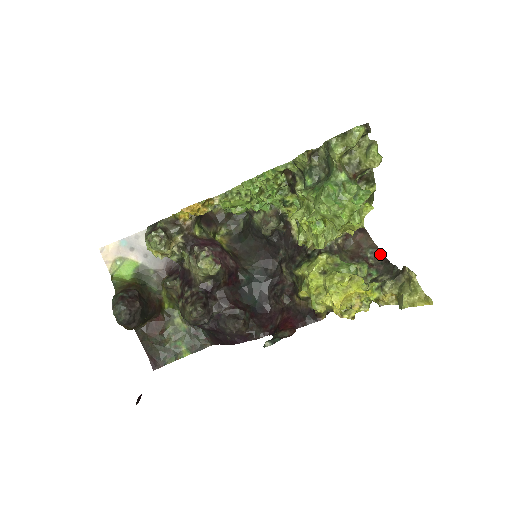
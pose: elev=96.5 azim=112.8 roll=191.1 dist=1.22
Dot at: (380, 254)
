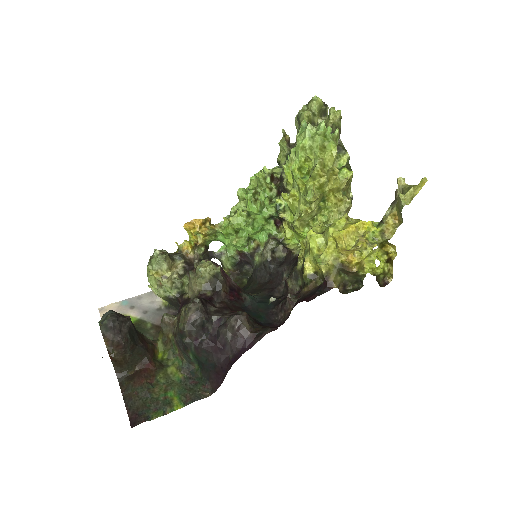
Dot at: occluded
